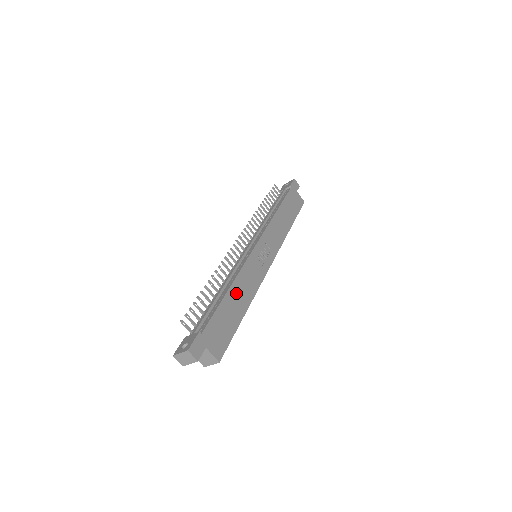
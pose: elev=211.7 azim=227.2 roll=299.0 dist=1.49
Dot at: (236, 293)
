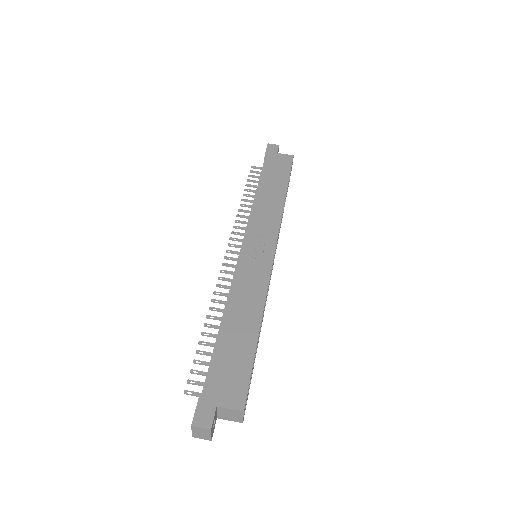
Dot at: (236, 317)
